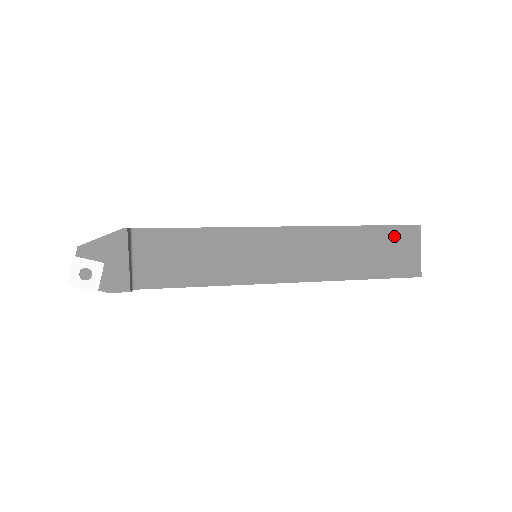
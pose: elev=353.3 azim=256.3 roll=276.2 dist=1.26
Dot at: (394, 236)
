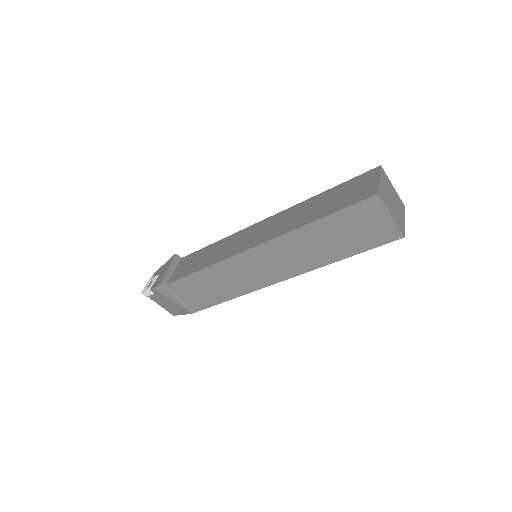
Dot at: (352, 184)
